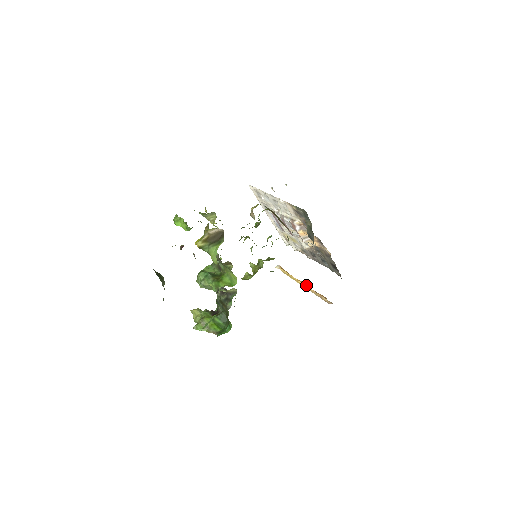
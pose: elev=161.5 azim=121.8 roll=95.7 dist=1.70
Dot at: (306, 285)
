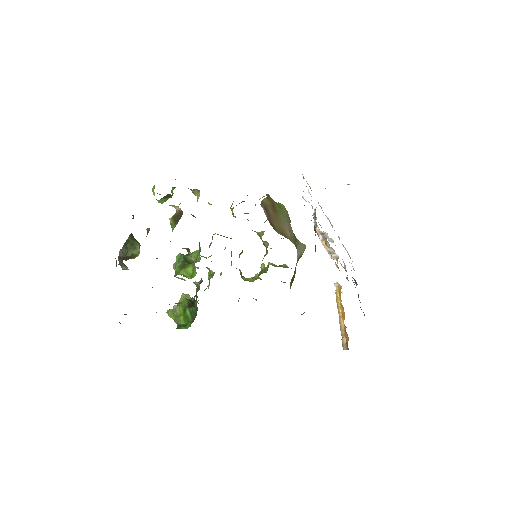
Dot at: occluded
